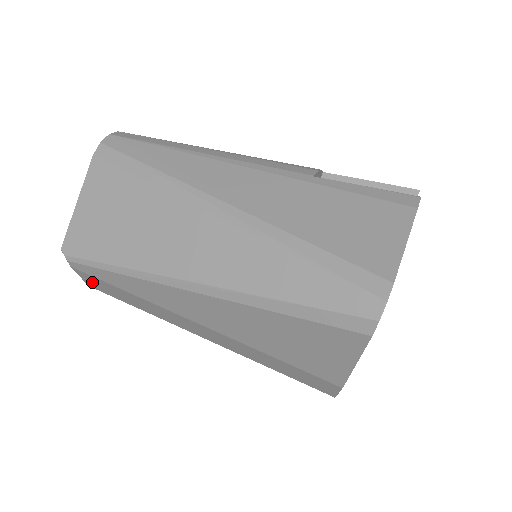
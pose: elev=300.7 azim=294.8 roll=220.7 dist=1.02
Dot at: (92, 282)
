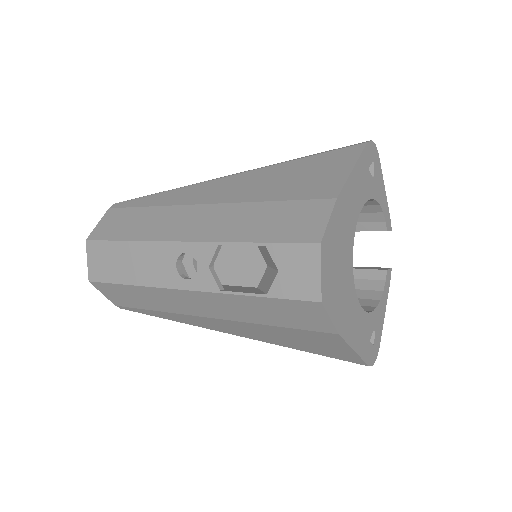
Dot at: (106, 224)
